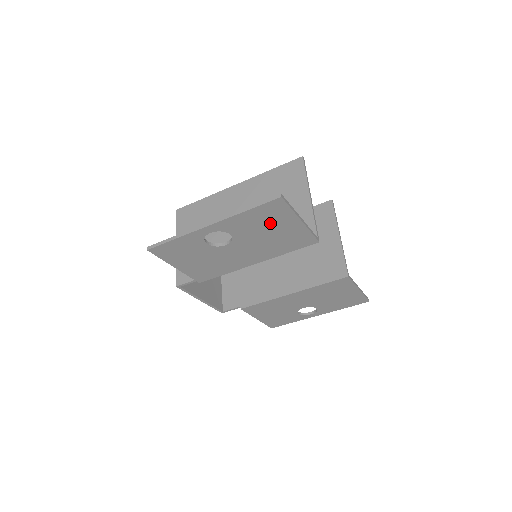
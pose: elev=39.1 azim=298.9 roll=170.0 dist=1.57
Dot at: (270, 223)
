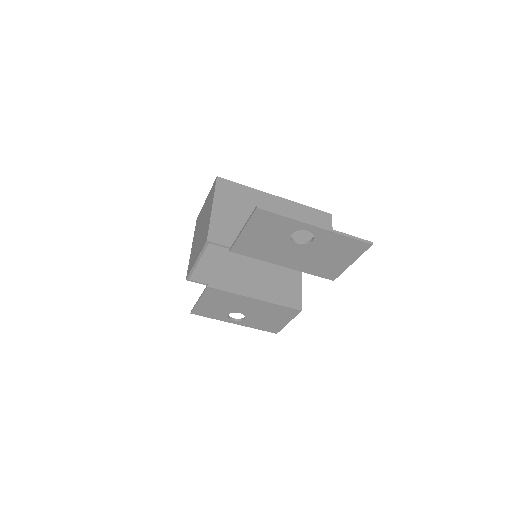
Dot at: (340, 252)
